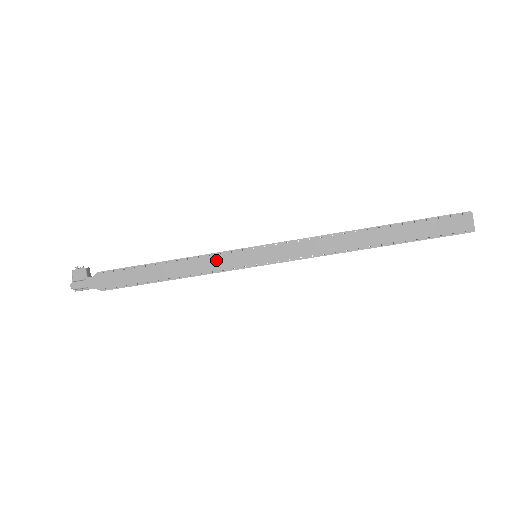
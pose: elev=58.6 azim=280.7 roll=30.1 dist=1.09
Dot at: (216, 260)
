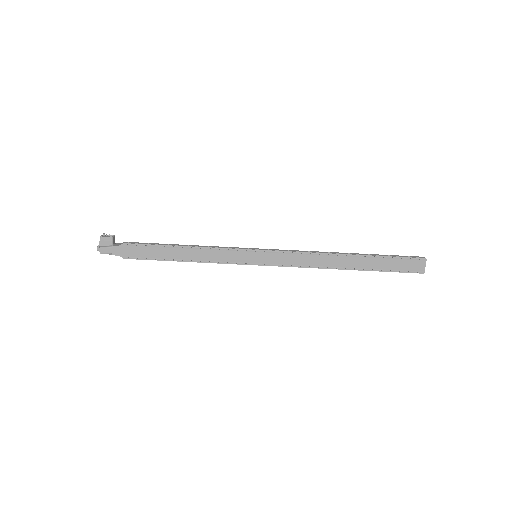
Dot at: (224, 254)
